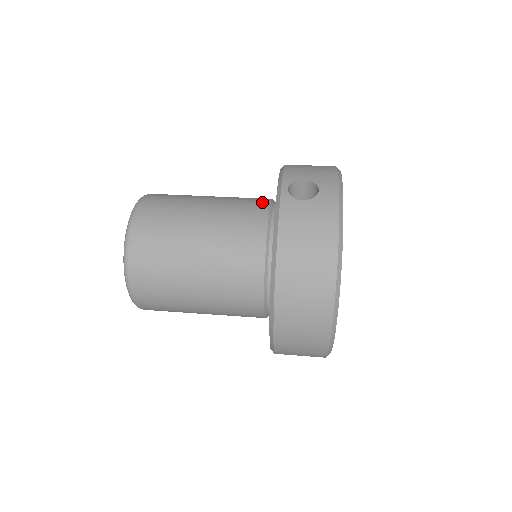
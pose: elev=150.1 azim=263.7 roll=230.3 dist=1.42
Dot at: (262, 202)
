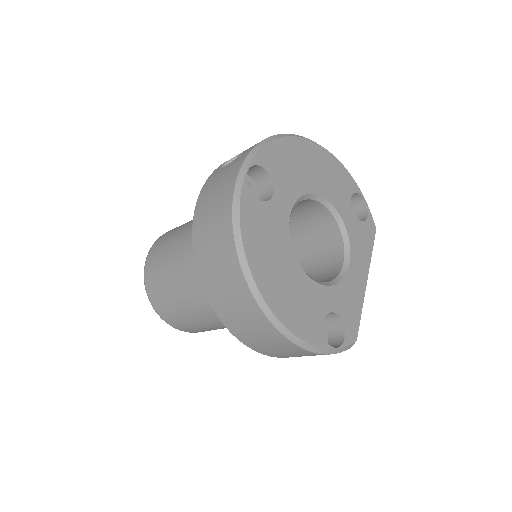
Dot at: occluded
